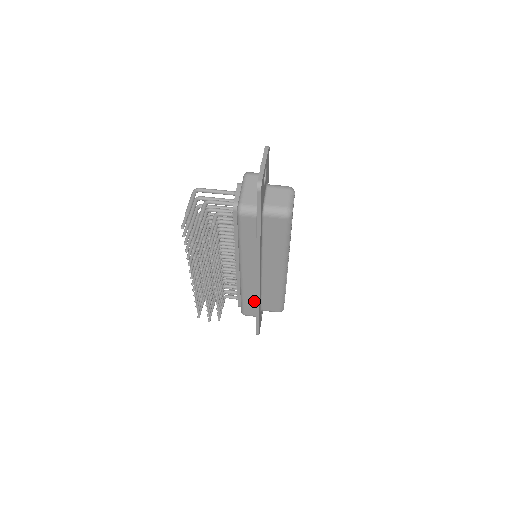
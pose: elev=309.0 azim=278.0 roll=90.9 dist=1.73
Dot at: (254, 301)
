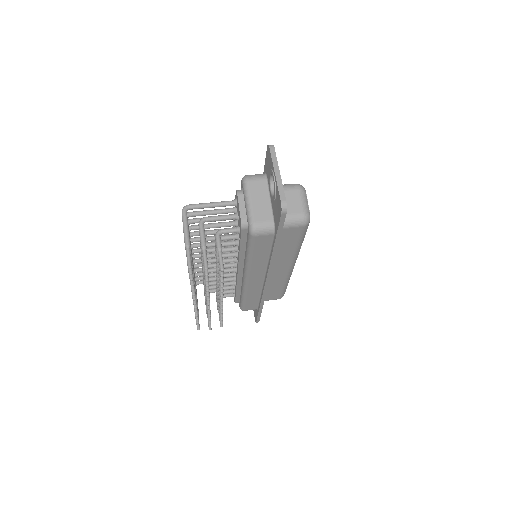
Dot at: (257, 299)
